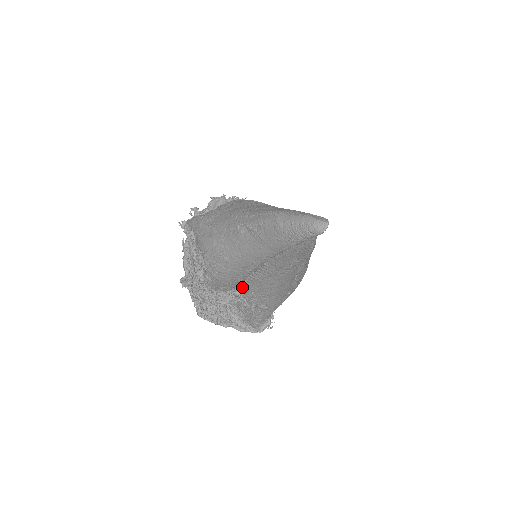
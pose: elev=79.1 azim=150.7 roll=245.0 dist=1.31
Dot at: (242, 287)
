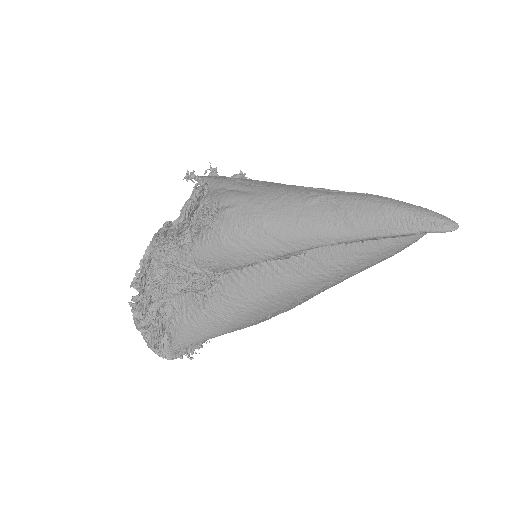
Dot at: (222, 279)
